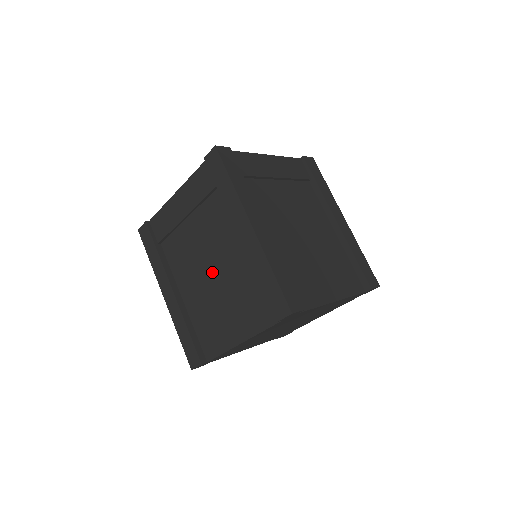
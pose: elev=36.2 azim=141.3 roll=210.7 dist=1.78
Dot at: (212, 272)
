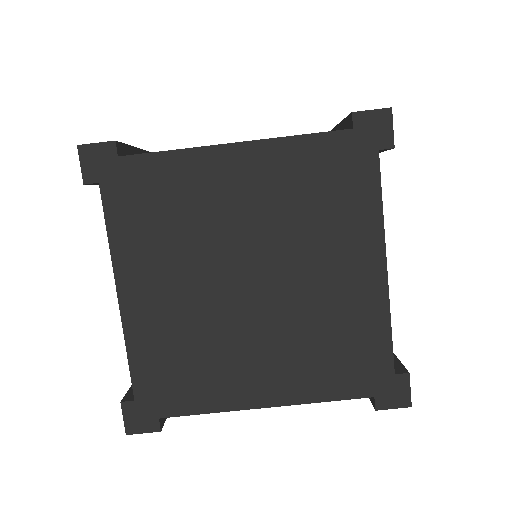
Dot at: occluded
